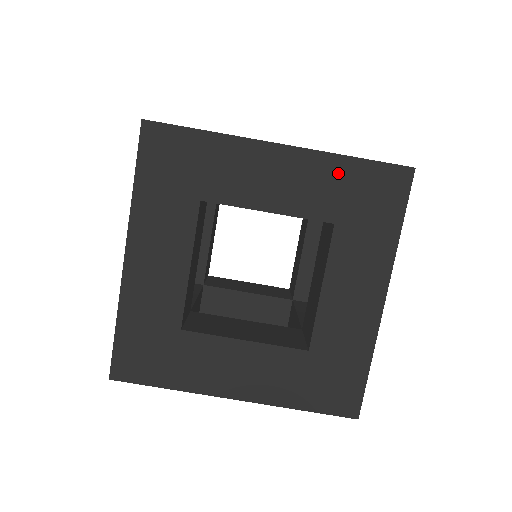
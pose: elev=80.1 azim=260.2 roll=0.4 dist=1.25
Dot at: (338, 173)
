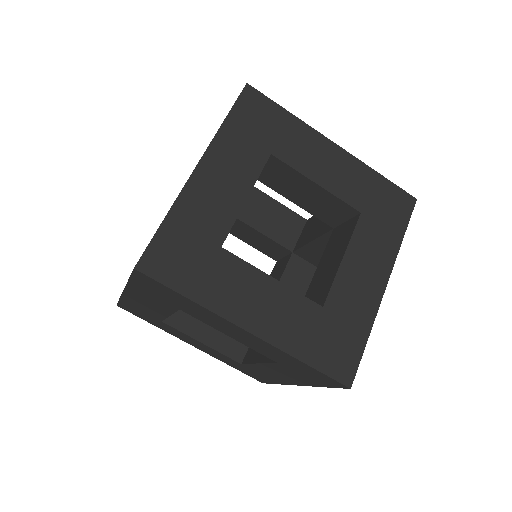
Dot at: (369, 180)
